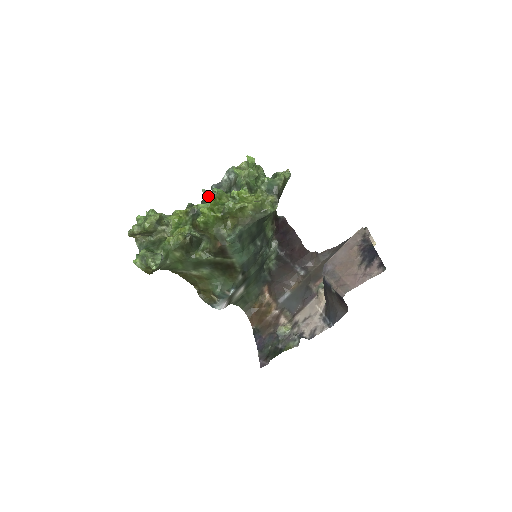
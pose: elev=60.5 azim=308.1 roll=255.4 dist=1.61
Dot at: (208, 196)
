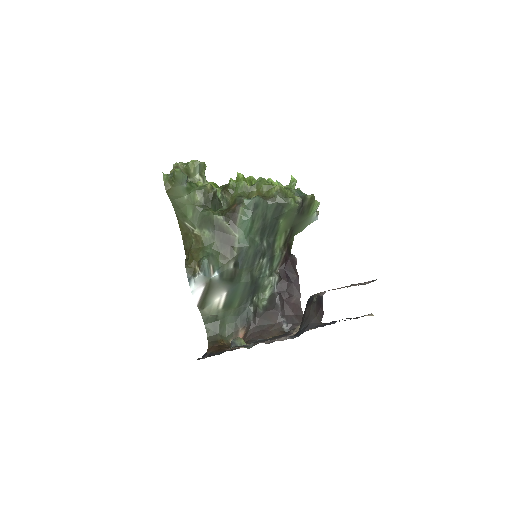
Dot at: occluded
